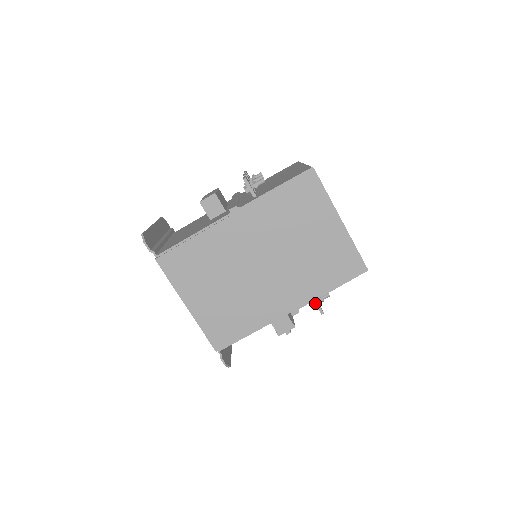
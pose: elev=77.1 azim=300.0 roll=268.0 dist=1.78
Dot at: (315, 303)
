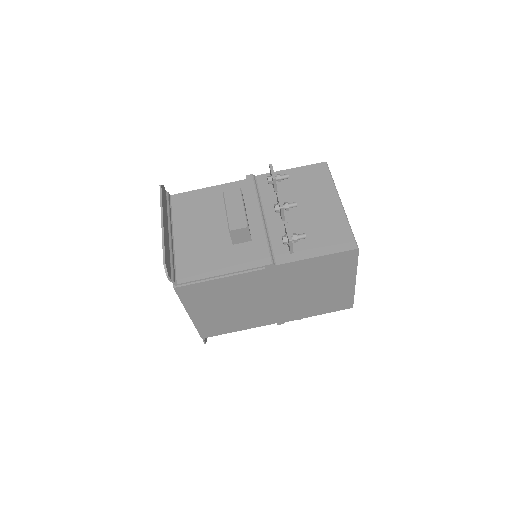
Dot at: occluded
